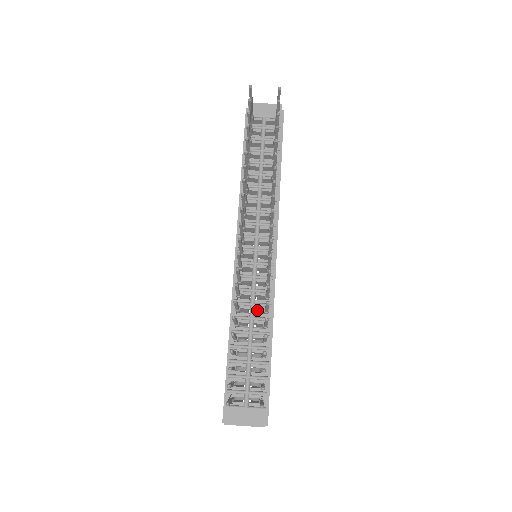
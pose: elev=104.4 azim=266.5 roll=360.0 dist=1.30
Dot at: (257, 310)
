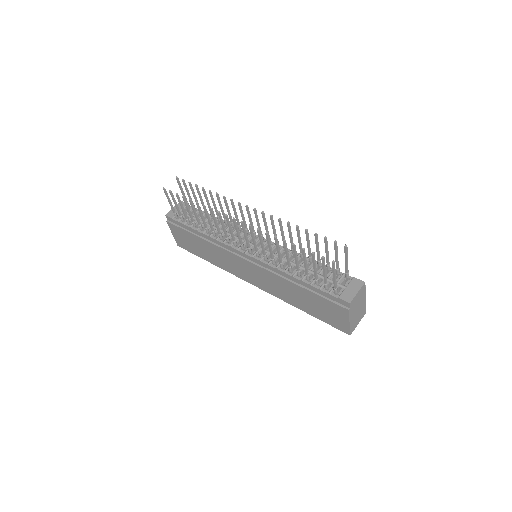
Dot at: occluded
